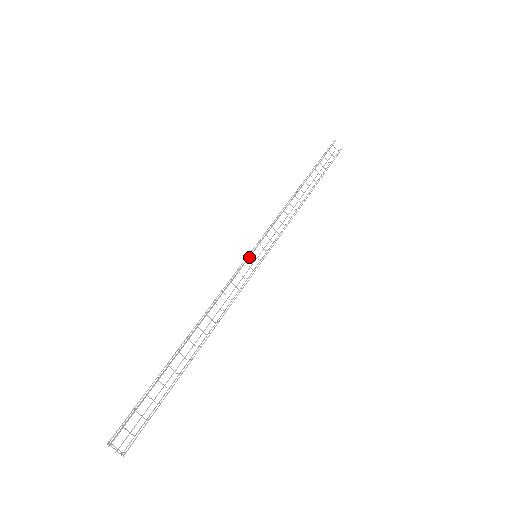
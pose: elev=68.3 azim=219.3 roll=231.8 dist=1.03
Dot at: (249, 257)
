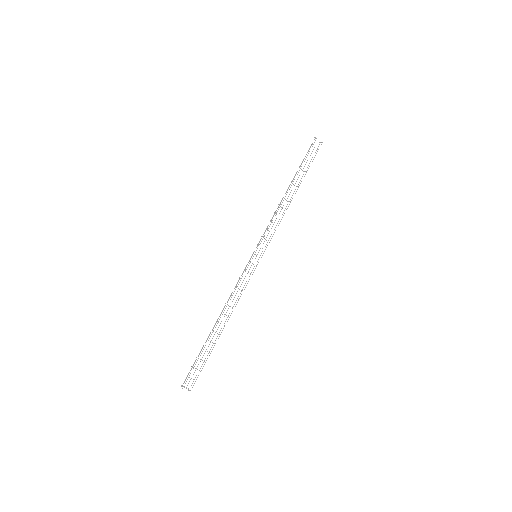
Dot at: (251, 257)
